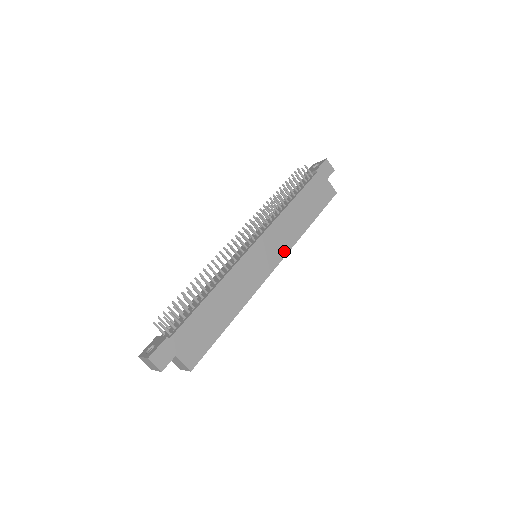
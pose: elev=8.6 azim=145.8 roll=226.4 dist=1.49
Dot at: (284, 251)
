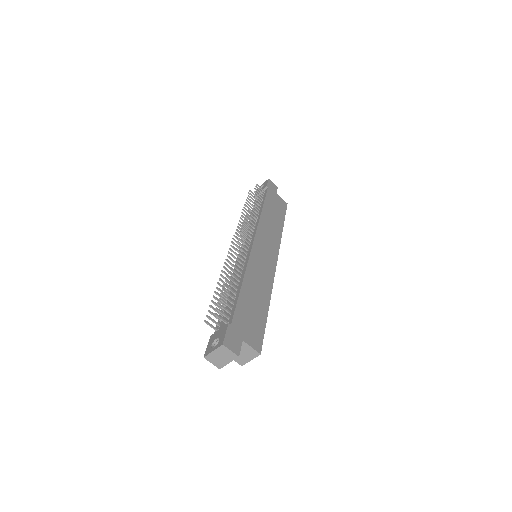
Dot at: (276, 247)
